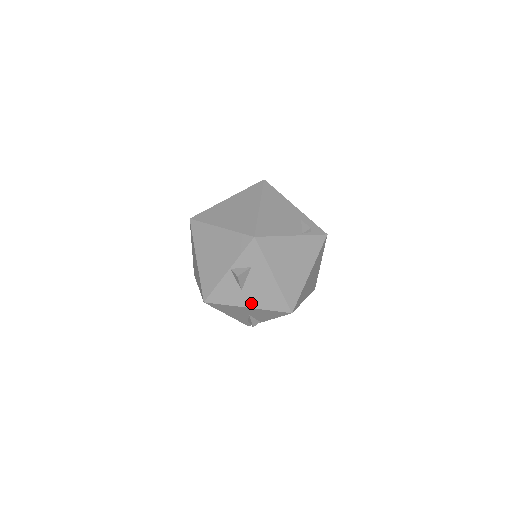
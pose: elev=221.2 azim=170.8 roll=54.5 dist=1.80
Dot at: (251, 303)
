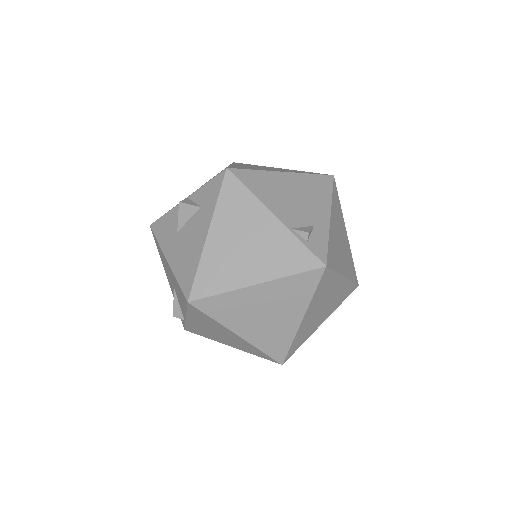
Dot at: (172, 256)
